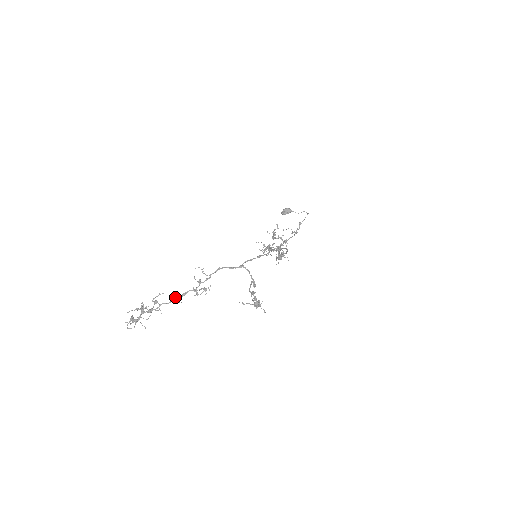
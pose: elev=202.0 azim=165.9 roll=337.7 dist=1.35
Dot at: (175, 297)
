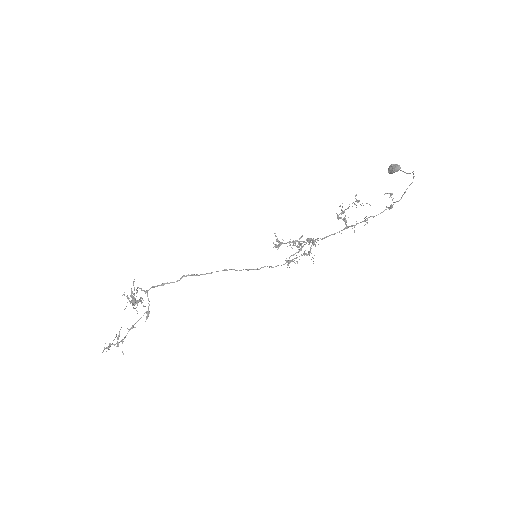
Dot at: occluded
